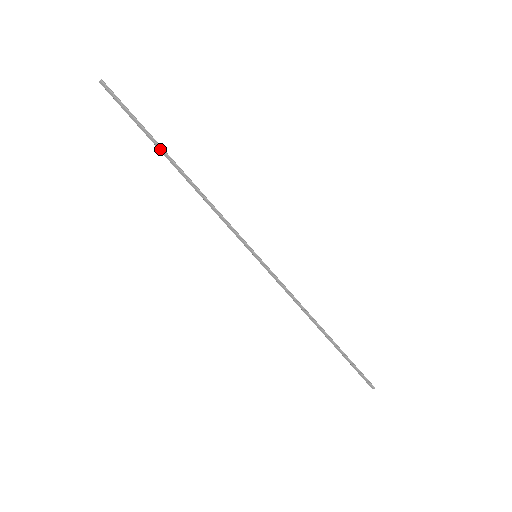
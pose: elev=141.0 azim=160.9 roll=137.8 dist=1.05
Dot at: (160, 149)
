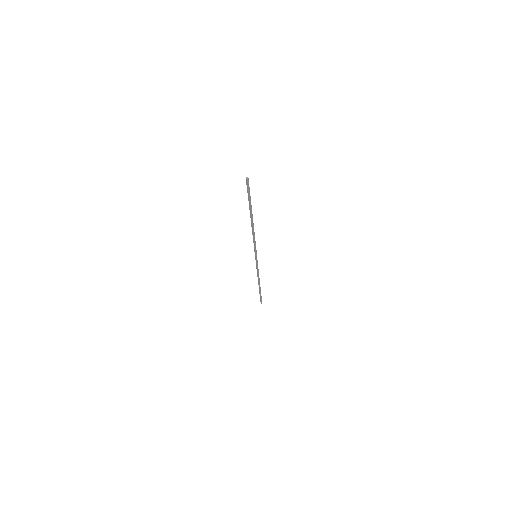
Dot at: (250, 211)
